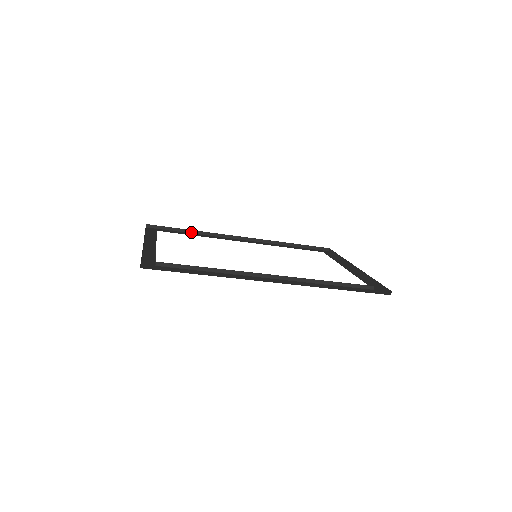
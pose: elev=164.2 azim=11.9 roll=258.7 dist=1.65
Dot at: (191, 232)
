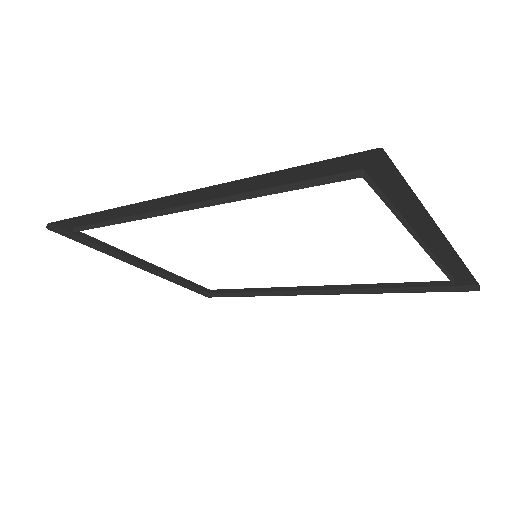
Dot at: (253, 295)
